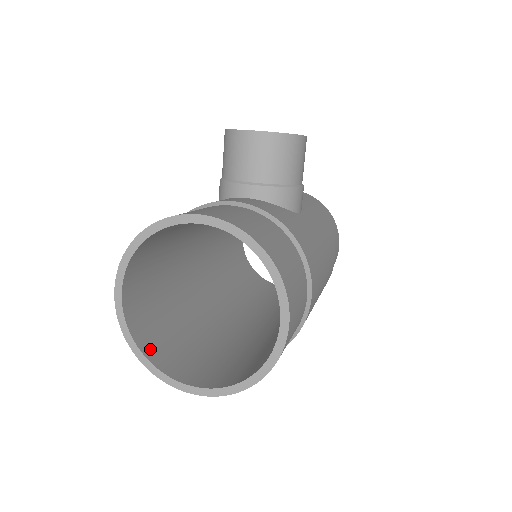
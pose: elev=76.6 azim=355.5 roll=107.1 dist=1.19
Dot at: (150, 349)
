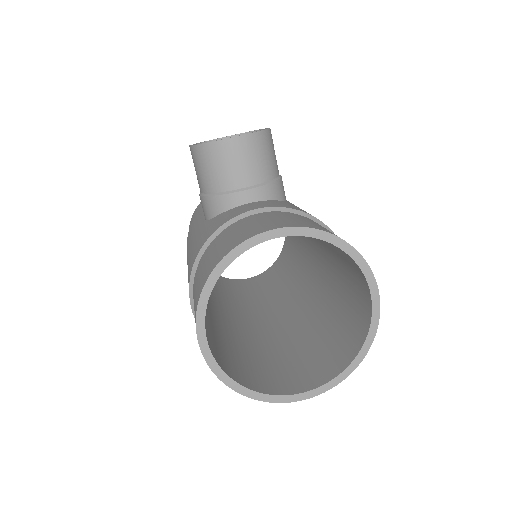
Dot at: (245, 381)
